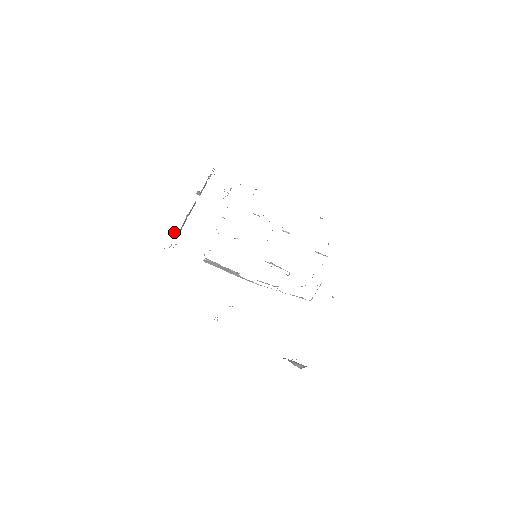
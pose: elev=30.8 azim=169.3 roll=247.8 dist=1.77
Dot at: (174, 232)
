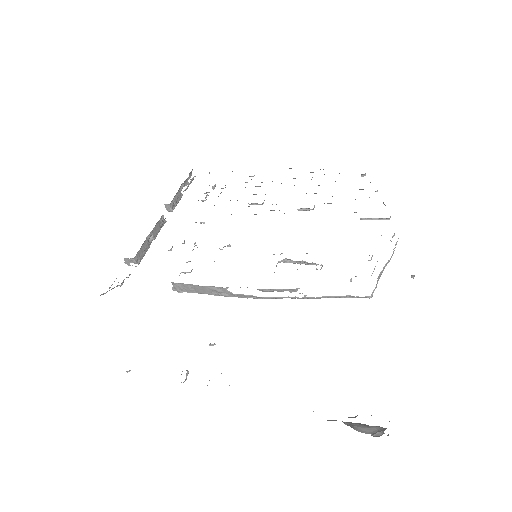
Dot at: (130, 265)
